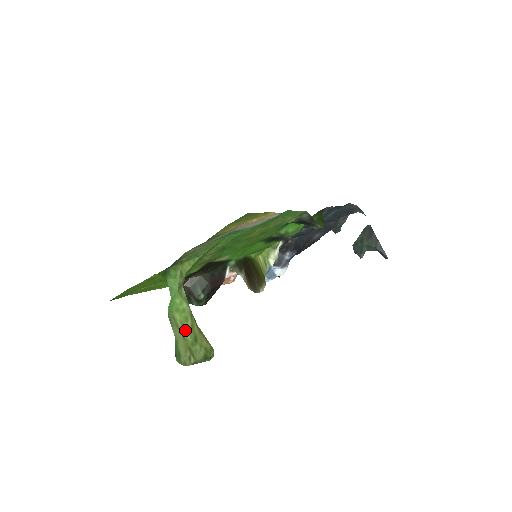
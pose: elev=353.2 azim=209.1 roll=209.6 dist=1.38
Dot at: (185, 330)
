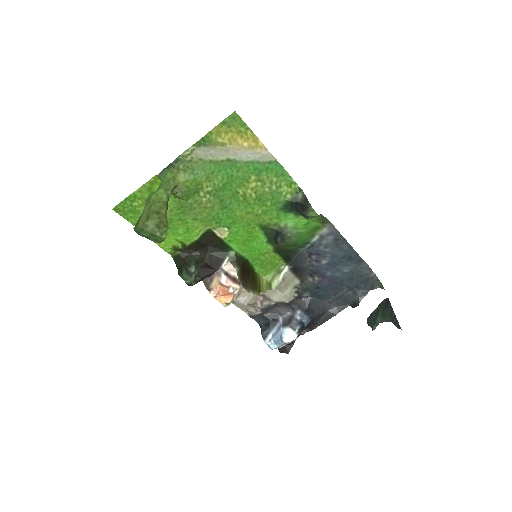
Dot at: (153, 204)
